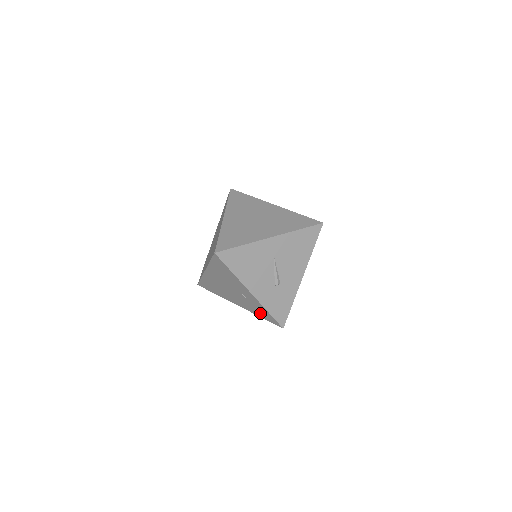
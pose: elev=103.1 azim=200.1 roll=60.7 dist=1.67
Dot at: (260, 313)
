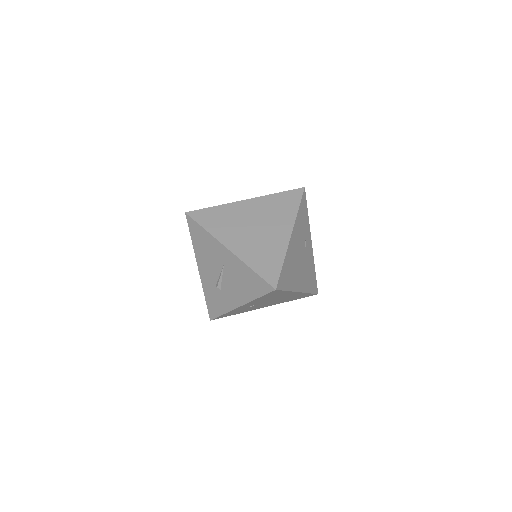
Dot at: occluded
